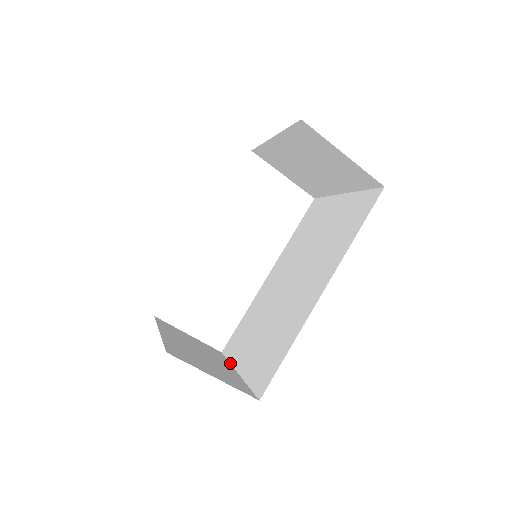
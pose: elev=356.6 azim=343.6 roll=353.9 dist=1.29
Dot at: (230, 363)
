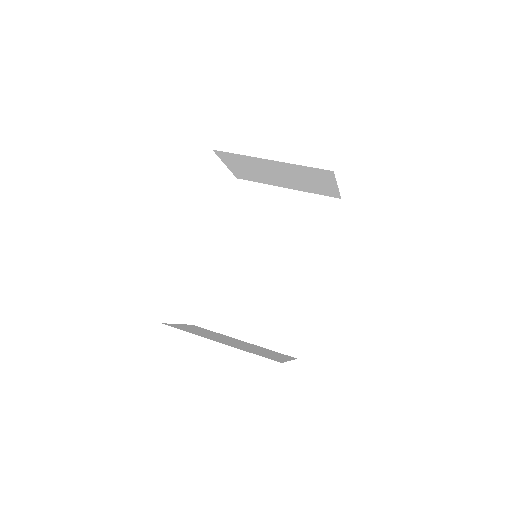
Dot at: (222, 334)
